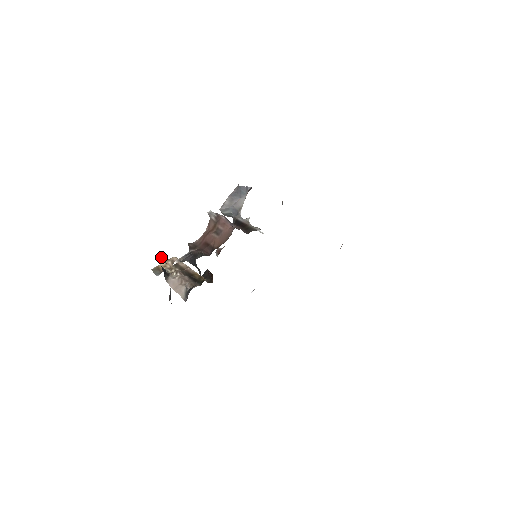
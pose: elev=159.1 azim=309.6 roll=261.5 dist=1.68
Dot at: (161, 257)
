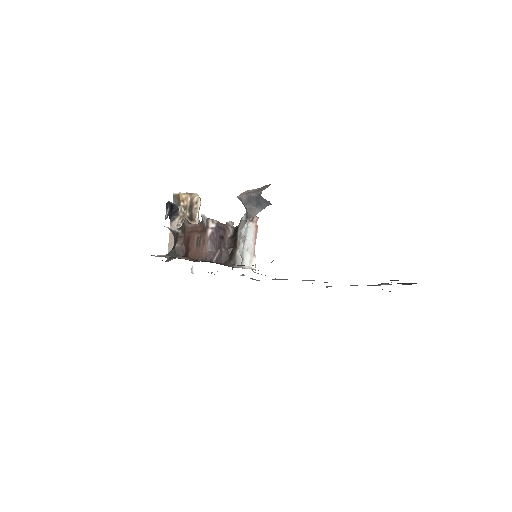
Dot at: (166, 207)
